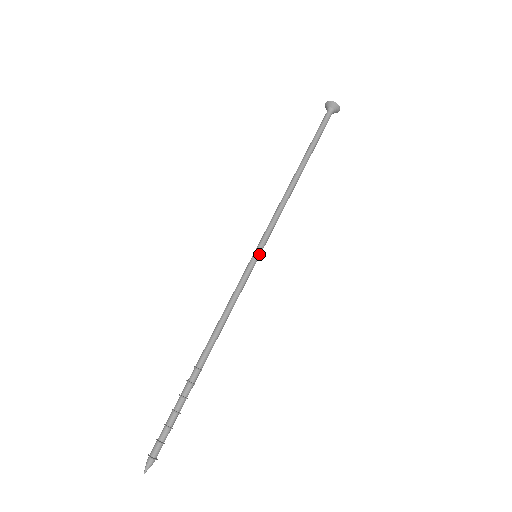
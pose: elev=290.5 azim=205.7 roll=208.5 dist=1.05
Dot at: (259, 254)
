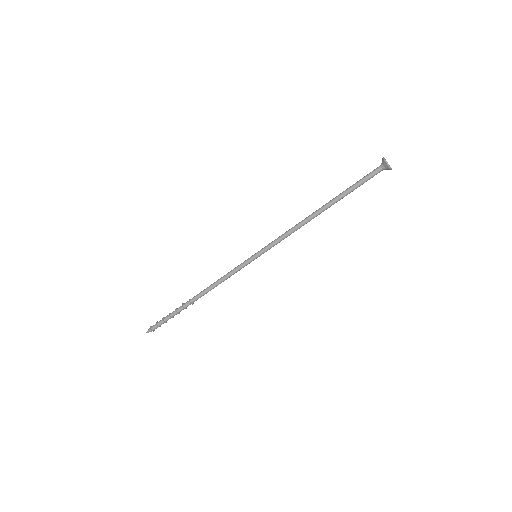
Dot at: (258, 256)
